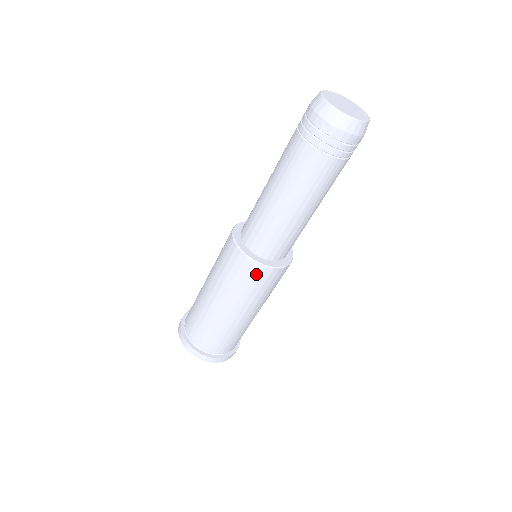
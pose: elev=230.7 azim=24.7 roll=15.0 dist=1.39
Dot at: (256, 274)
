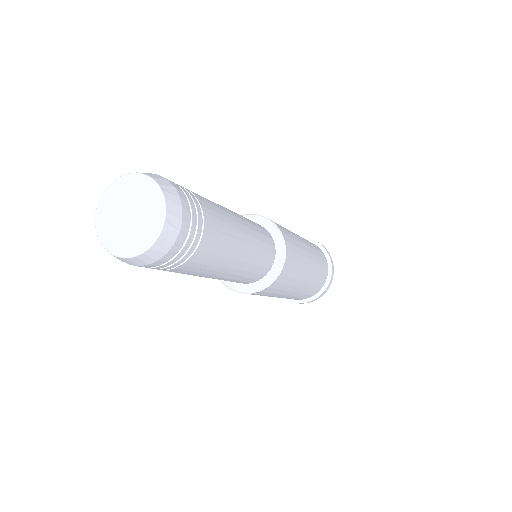
Dot at: occluded
